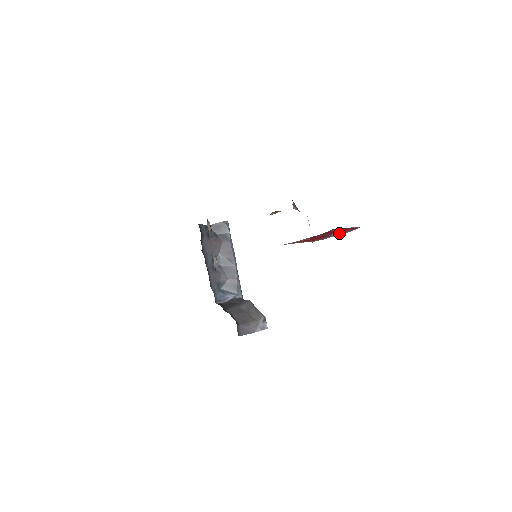
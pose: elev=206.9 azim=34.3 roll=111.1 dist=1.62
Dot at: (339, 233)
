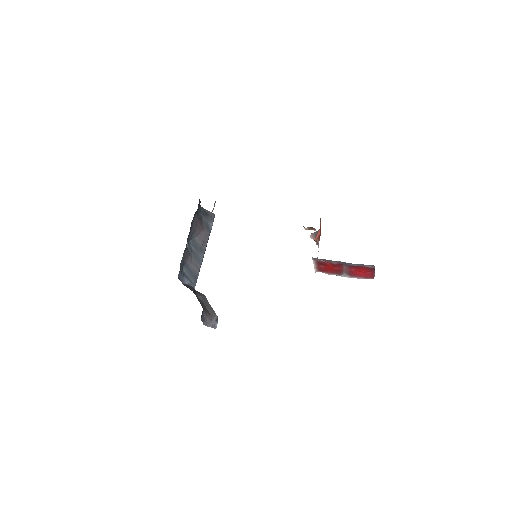
Dot at: (353, 275)
